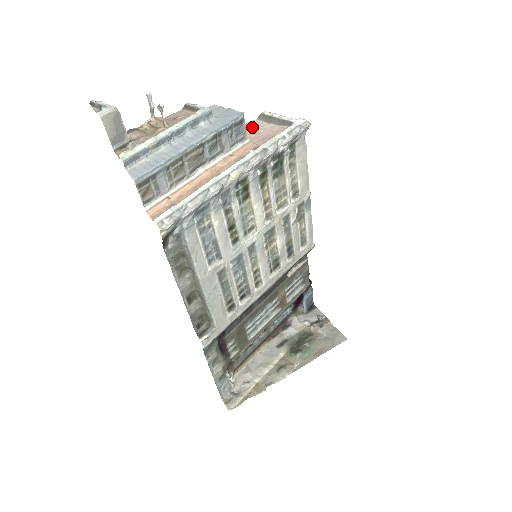
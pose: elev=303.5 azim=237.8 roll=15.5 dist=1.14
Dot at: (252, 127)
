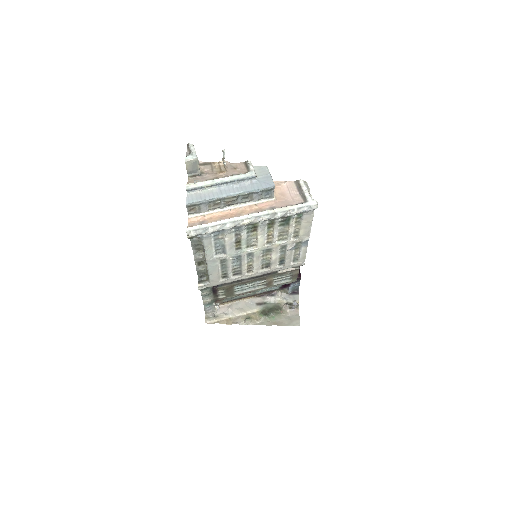
Dot at: (286, 187)
